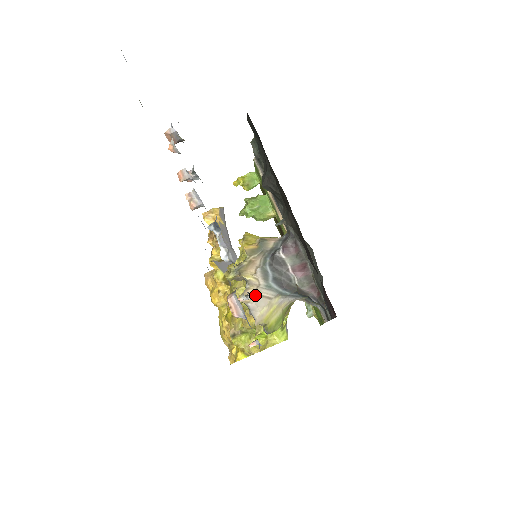
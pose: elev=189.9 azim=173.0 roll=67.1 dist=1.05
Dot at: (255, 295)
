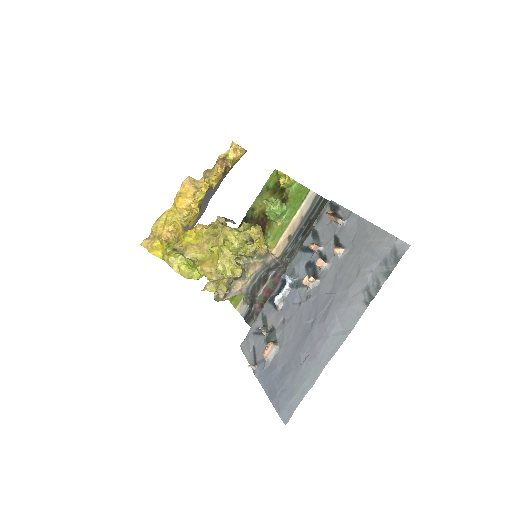
Dot at: (240, 288)
